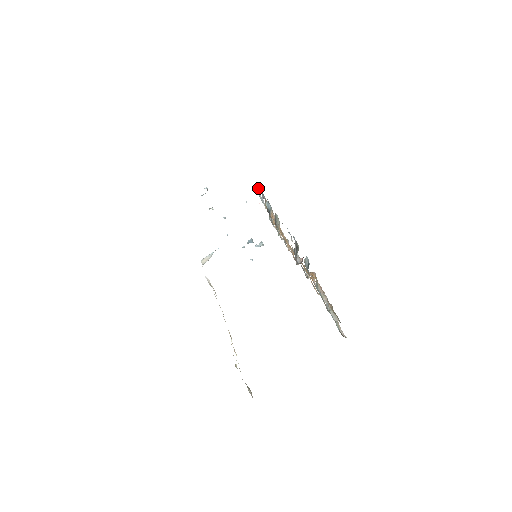
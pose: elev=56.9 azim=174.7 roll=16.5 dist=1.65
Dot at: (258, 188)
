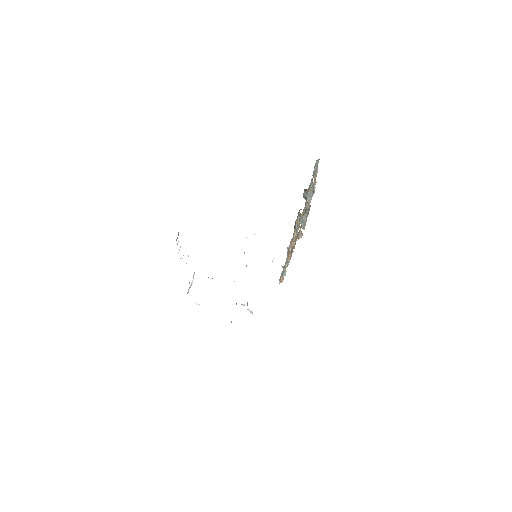
Dot at: occluded
